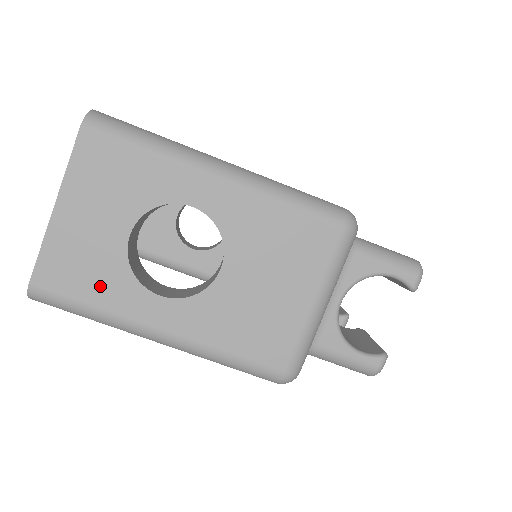
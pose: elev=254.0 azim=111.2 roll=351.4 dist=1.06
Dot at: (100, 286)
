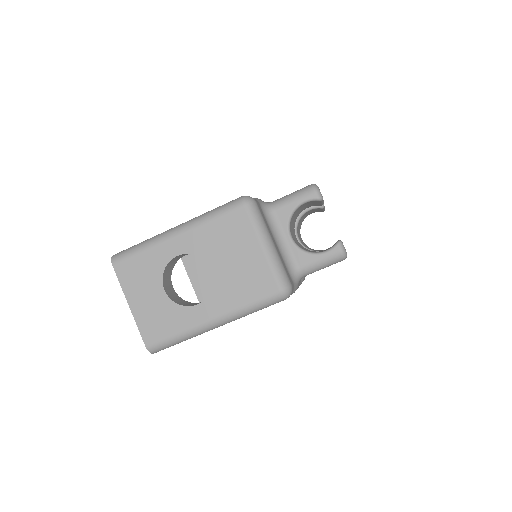
Dot at: (171, 322)
